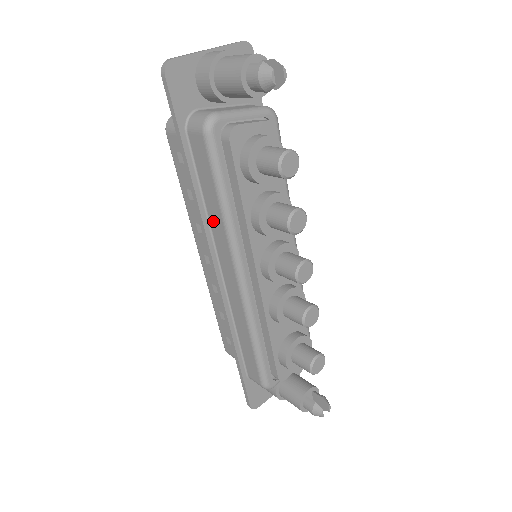
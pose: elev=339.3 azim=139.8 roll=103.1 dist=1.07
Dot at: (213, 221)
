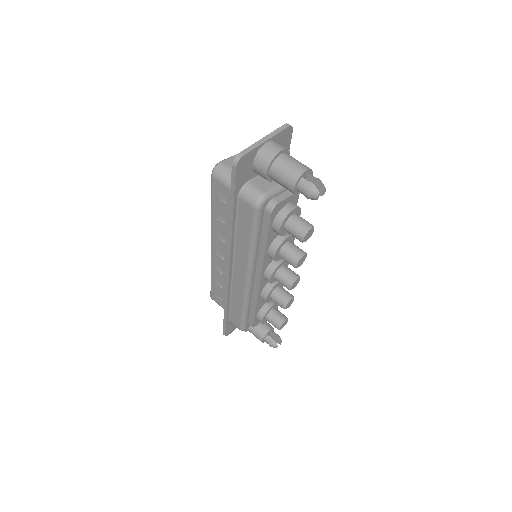
Dot at: (239, 246)
